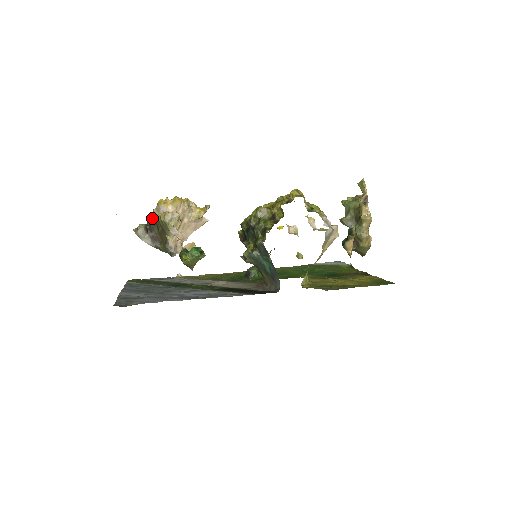
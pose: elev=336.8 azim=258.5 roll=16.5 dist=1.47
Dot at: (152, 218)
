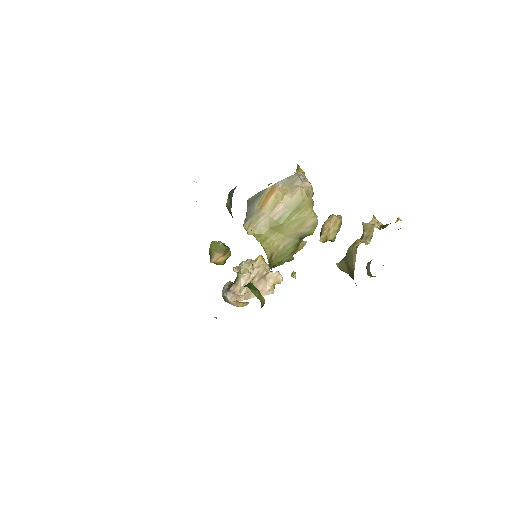
Dot at: occluded
